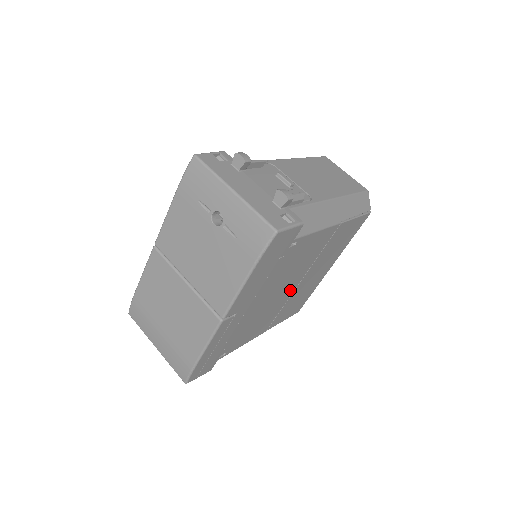
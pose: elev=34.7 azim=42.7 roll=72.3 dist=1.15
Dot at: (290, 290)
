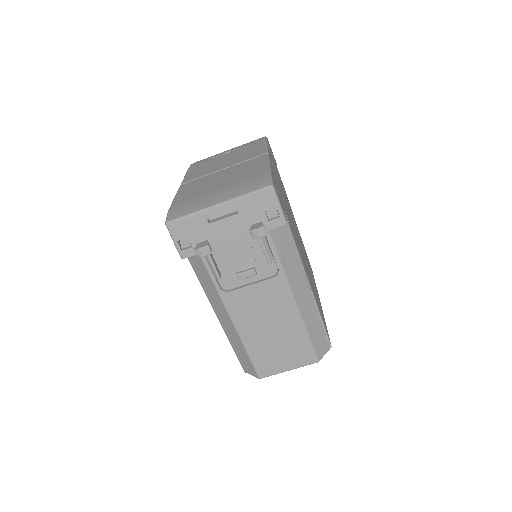
Dot at: (301, 248)
